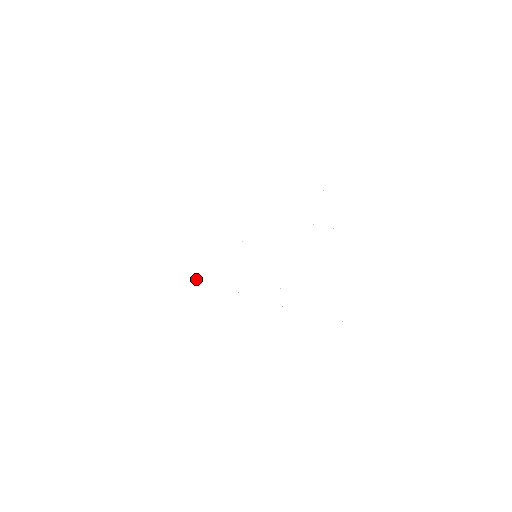
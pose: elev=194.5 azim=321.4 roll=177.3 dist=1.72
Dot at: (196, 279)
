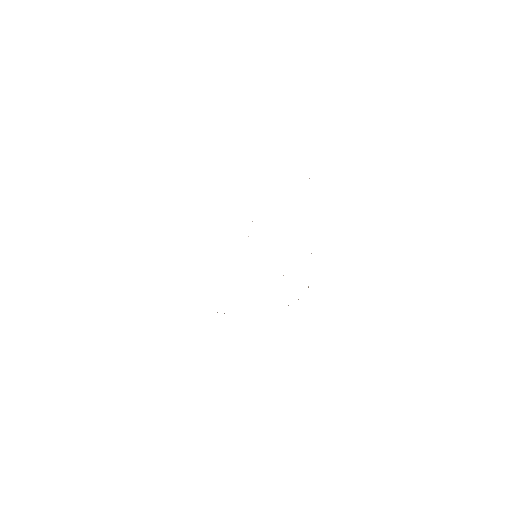
Dot at: occluded
